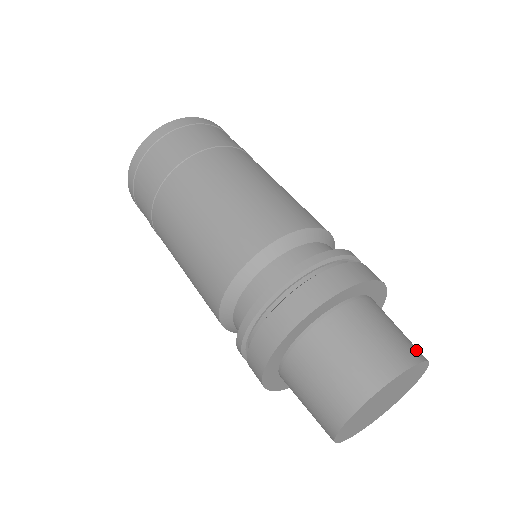
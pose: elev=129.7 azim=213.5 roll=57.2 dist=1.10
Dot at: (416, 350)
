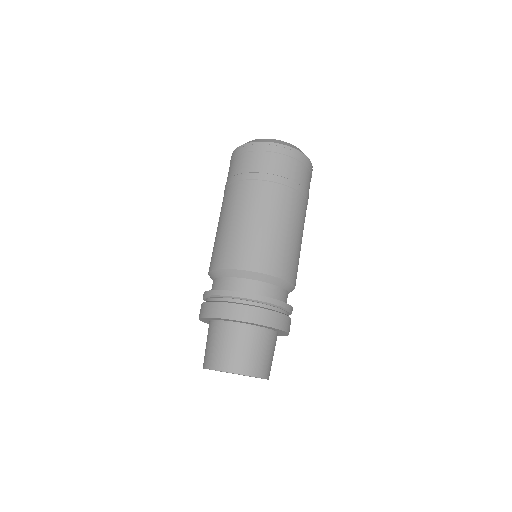
Dot at: (235, 366)
